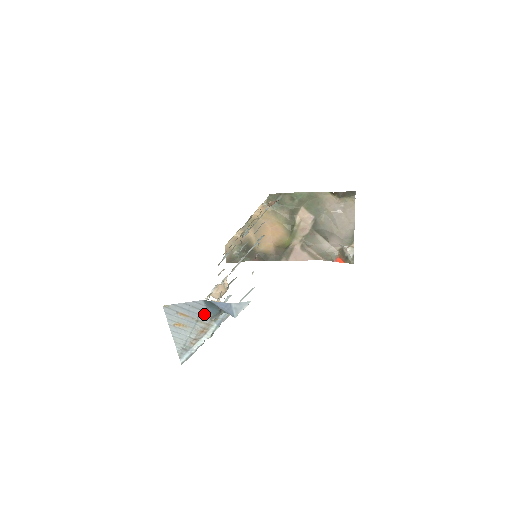
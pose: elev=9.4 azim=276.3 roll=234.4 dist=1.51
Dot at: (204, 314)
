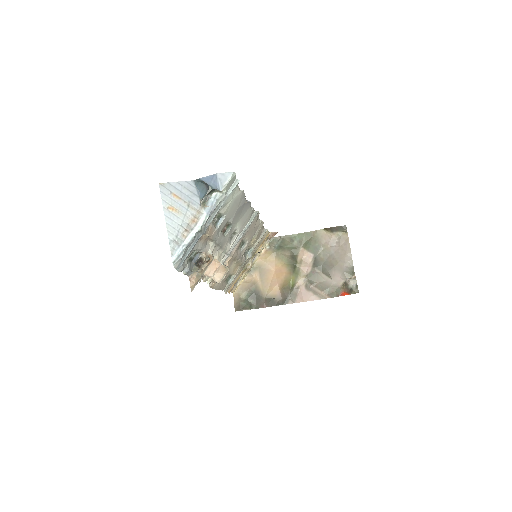
Dot at: (195, 198)
